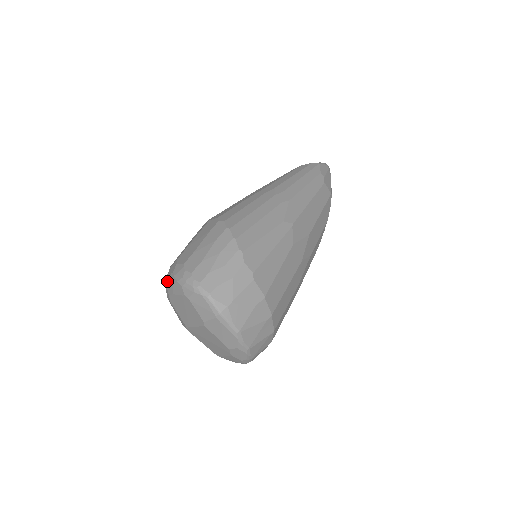
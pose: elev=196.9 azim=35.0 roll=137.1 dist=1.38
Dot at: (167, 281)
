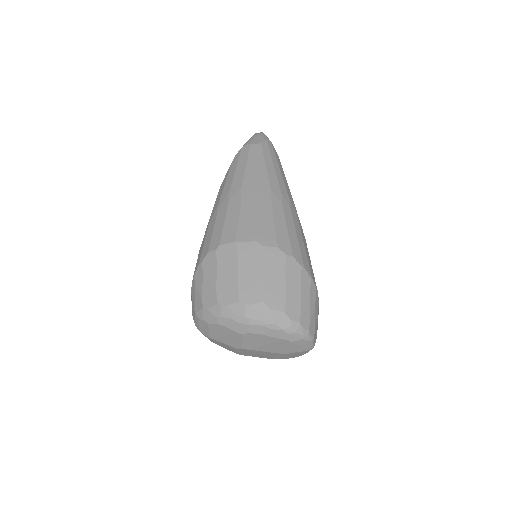
Dot at: (253, 322)
